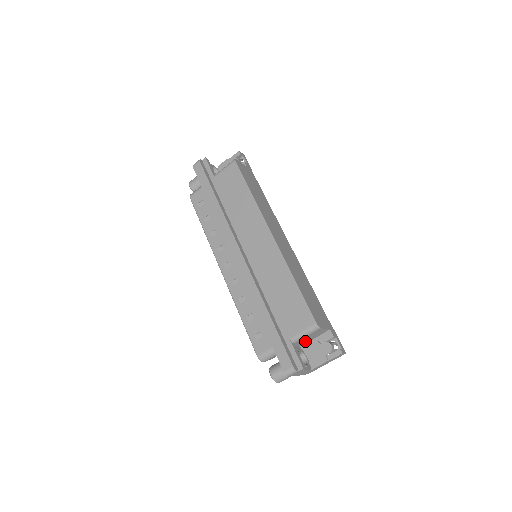
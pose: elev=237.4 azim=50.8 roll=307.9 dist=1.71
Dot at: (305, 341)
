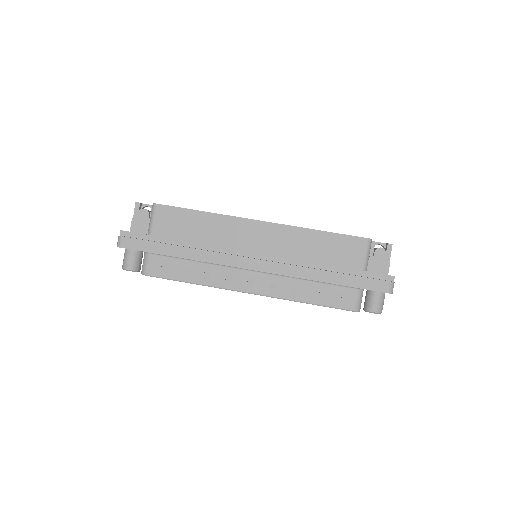
Dot at: occluded
